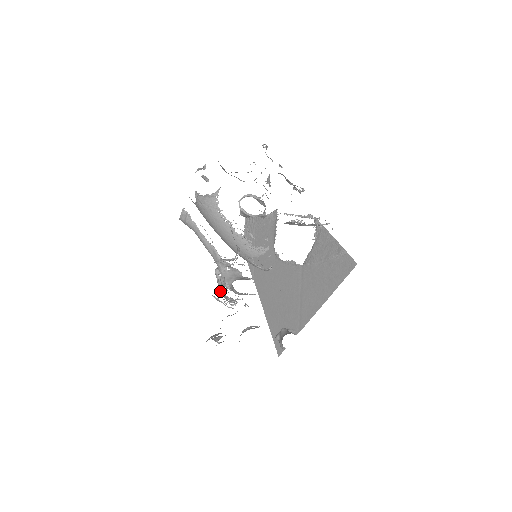
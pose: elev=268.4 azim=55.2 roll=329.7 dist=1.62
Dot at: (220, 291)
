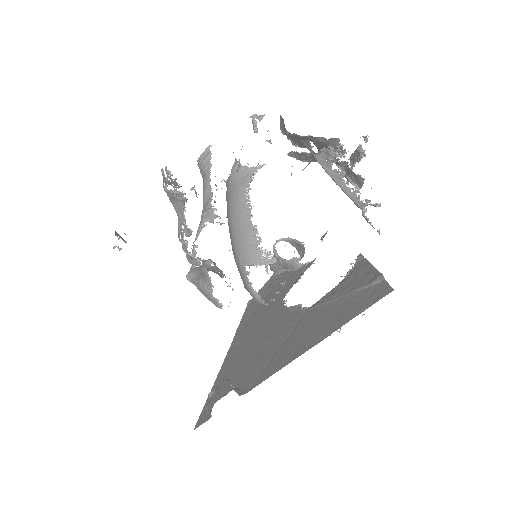
Dot at: occluded
